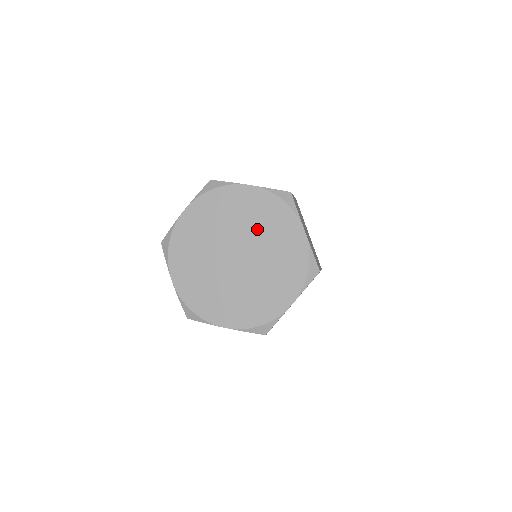
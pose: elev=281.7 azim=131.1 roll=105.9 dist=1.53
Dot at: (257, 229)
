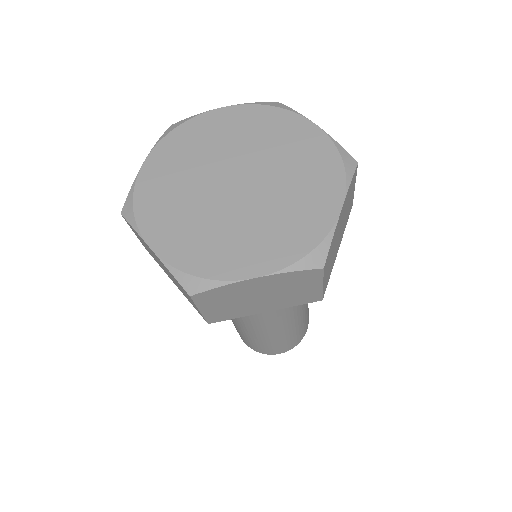
Dot at: (252, 144)
